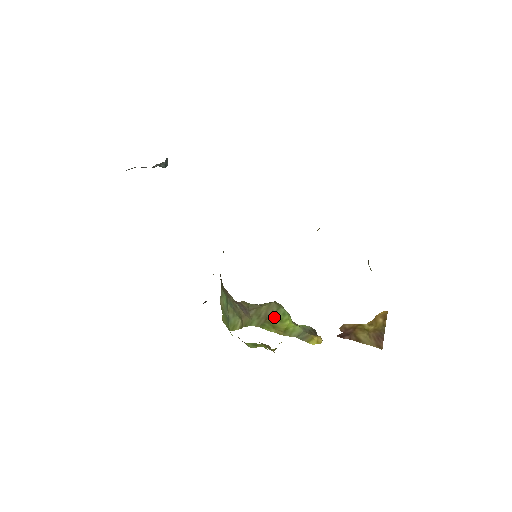
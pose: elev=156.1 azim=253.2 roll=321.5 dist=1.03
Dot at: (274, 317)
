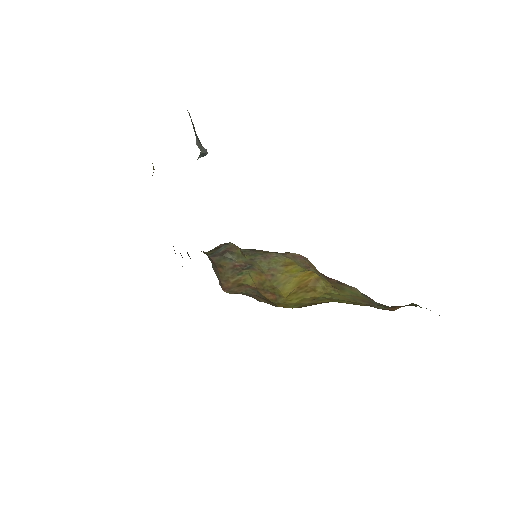
Dot at: occluded
